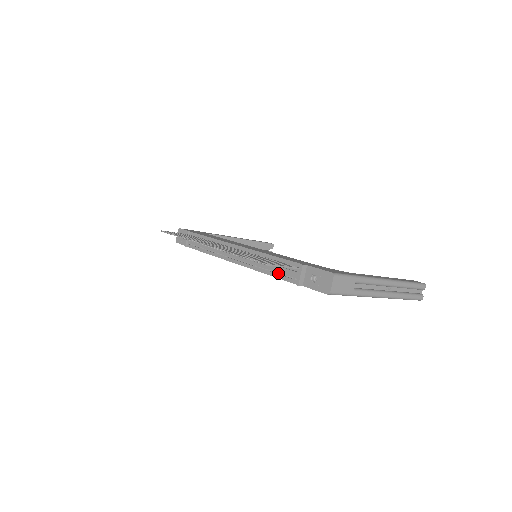
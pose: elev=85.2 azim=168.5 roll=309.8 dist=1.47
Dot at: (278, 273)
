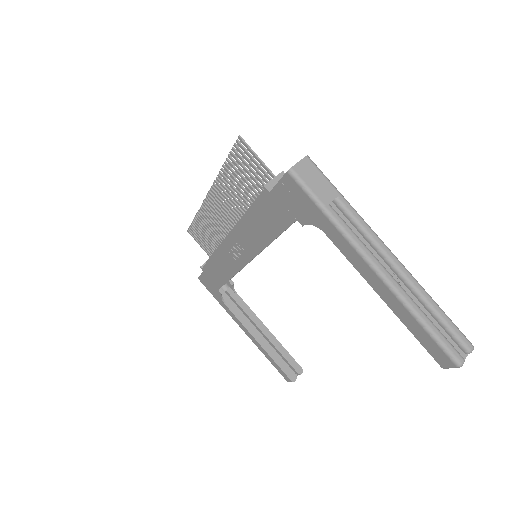
Dot at: occluded
